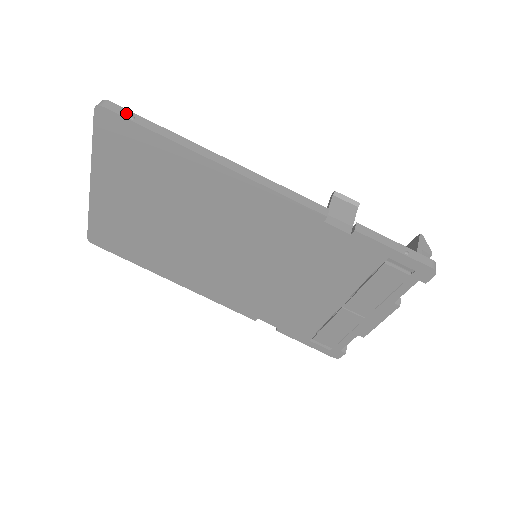
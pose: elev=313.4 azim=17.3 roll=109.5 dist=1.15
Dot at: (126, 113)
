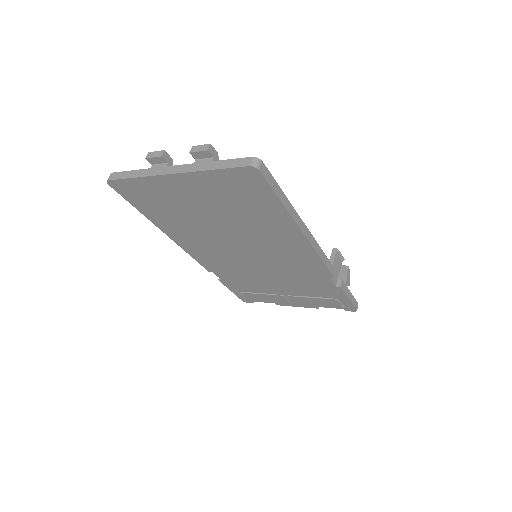
Dot at: (270, 178)
